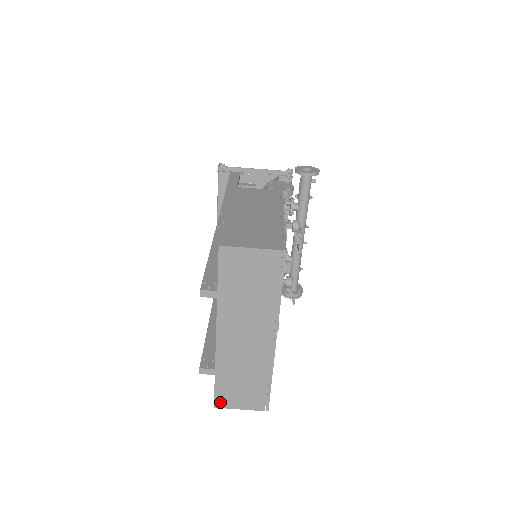
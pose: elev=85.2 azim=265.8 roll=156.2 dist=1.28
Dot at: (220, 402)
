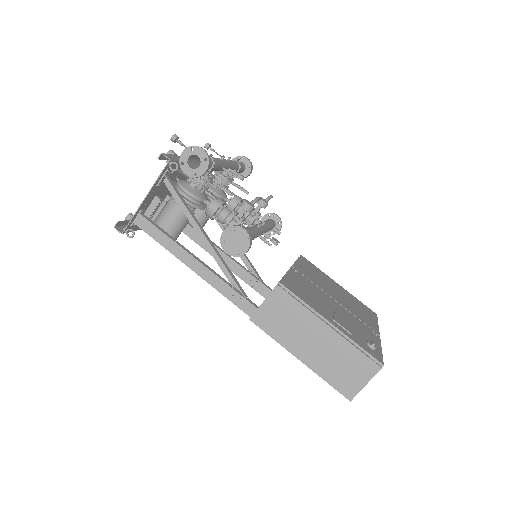
Dot at: occluded
